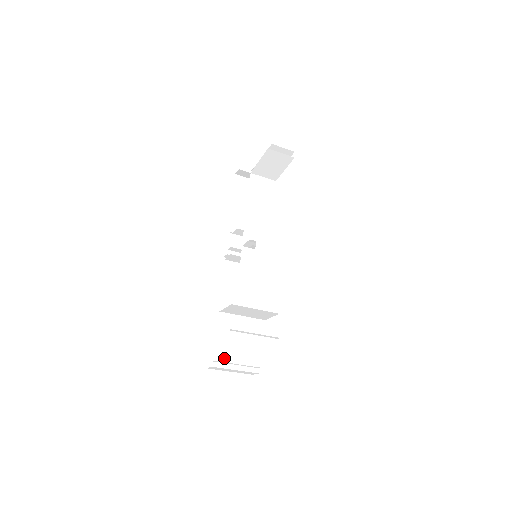
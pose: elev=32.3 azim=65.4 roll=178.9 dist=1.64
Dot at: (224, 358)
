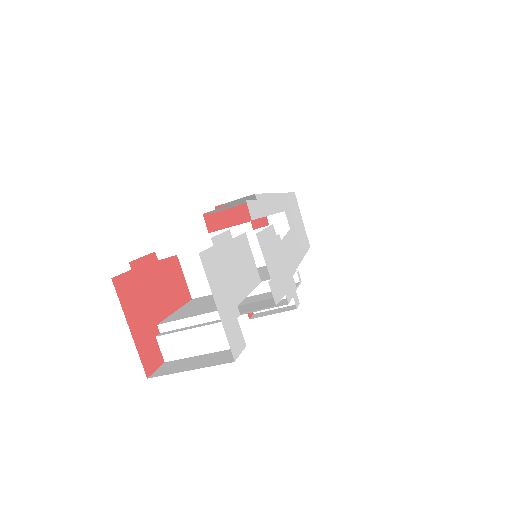
Dot at: (176, 319)
